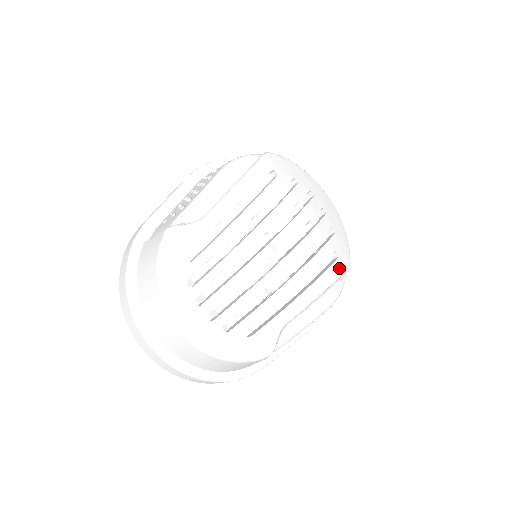
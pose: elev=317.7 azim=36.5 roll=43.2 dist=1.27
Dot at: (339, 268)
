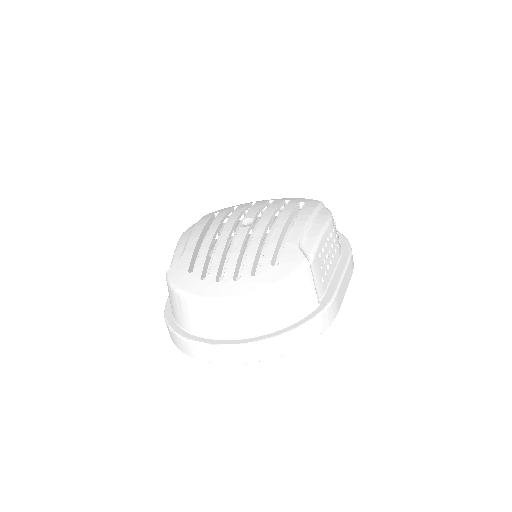
Dot at: (312, 205)
